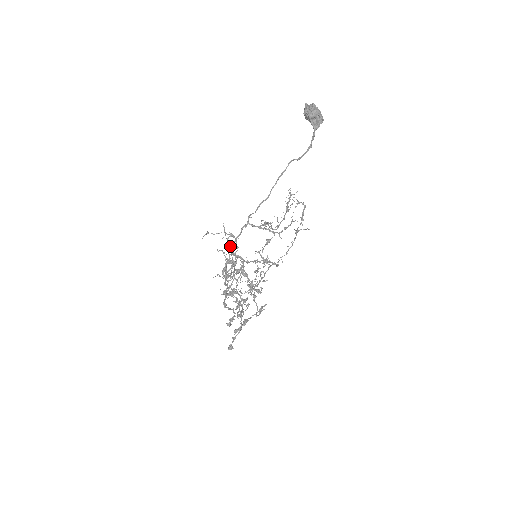
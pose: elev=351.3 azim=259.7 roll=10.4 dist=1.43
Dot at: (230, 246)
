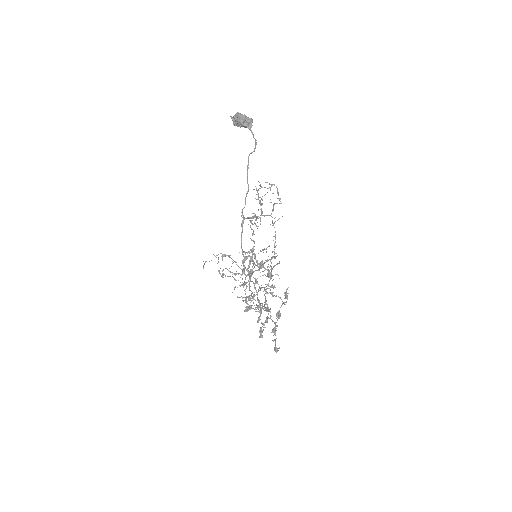
Dot at: occluded
